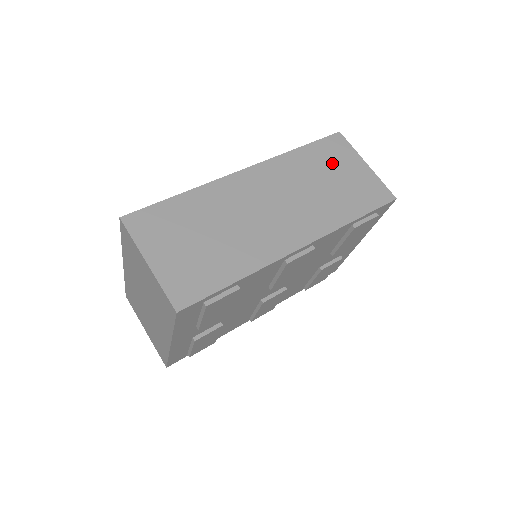
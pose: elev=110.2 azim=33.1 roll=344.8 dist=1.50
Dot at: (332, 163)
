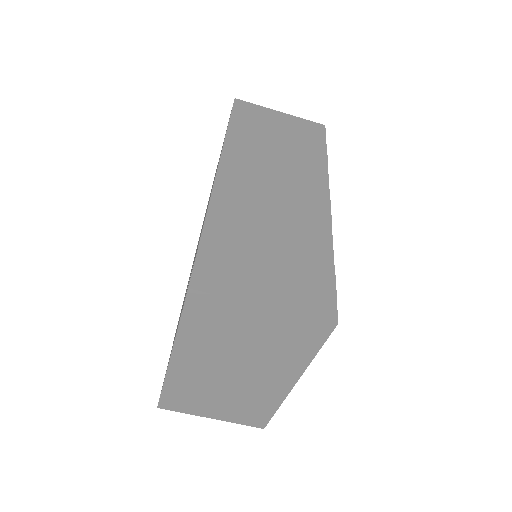
Dot at: (262, 125)
